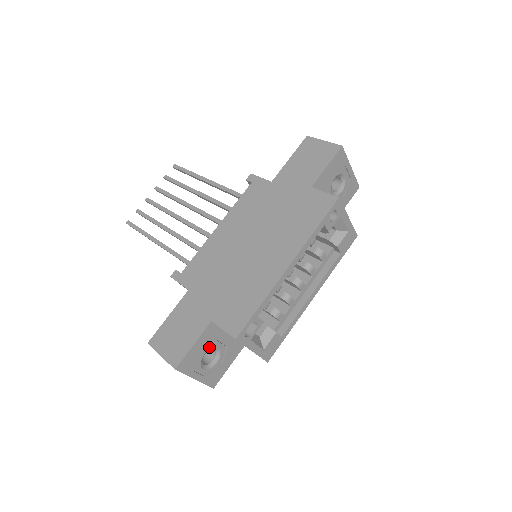
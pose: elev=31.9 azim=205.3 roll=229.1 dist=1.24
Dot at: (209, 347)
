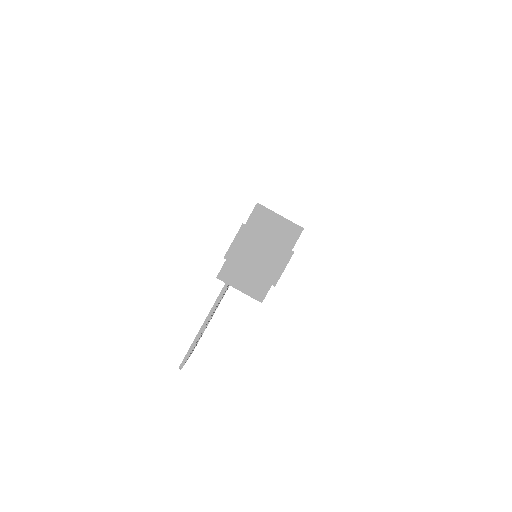
Dot at: occluded
